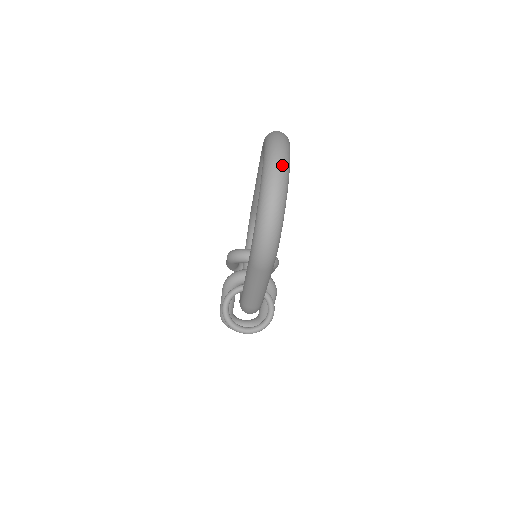
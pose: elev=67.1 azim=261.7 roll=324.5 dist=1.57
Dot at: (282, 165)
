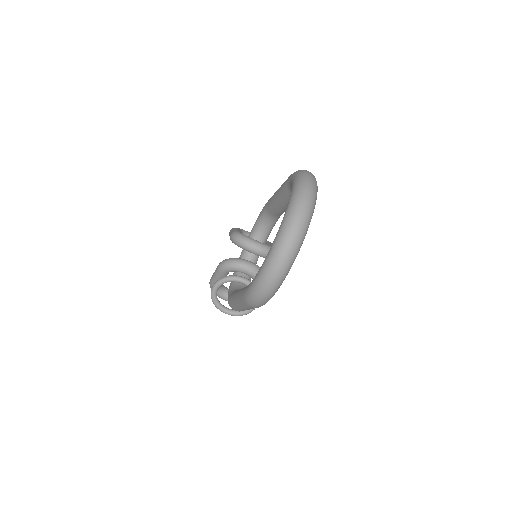
Dot at: (299, 234)
